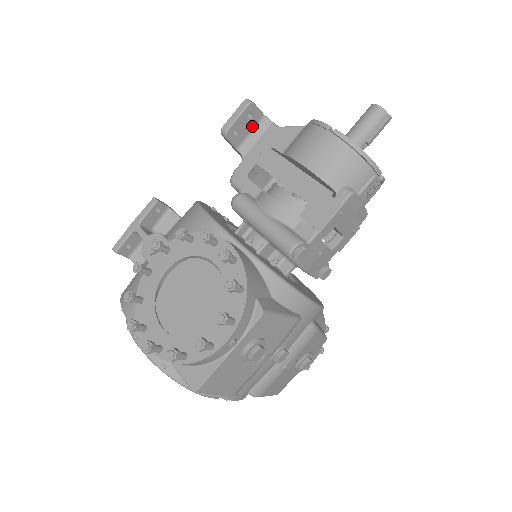
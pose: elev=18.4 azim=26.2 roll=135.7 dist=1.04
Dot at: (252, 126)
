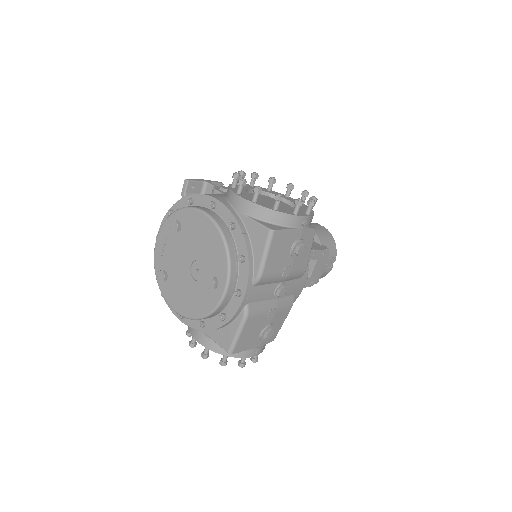
Dot at: occluded
